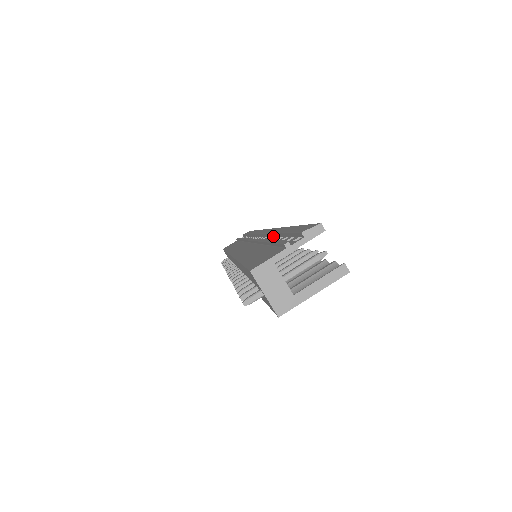
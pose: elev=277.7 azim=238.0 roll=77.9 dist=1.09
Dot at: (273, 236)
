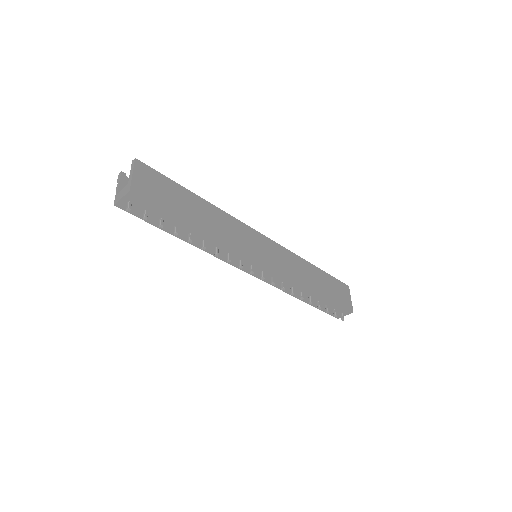
Dot at: occluded
